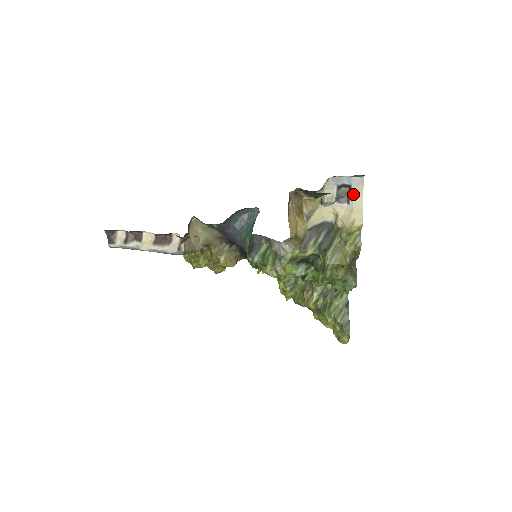
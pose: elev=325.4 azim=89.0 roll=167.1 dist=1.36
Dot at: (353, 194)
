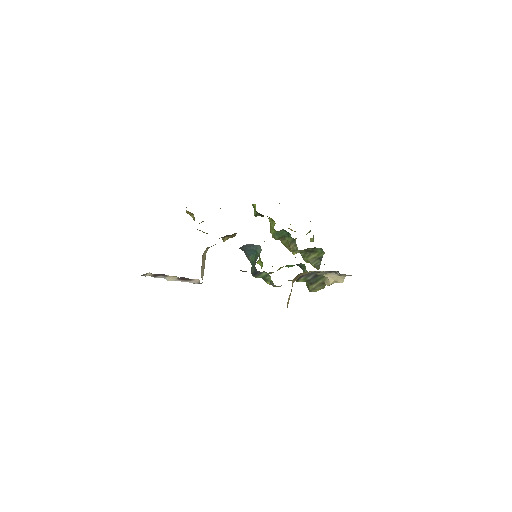
Dot at: (340, 274)
